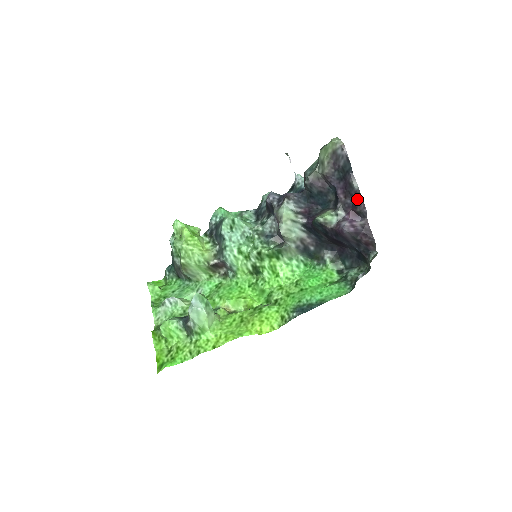
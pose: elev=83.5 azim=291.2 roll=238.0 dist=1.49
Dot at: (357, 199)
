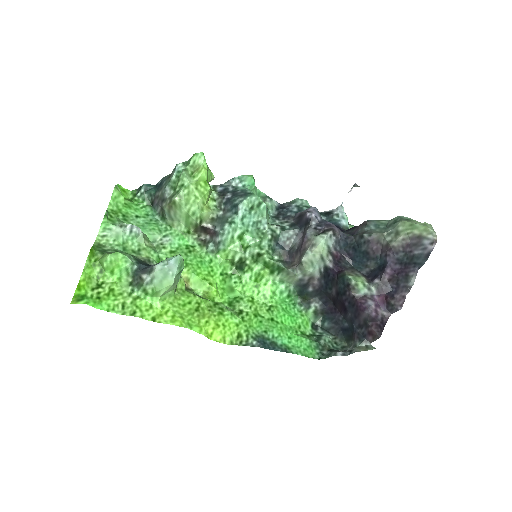
Dot at: (400, 292)
